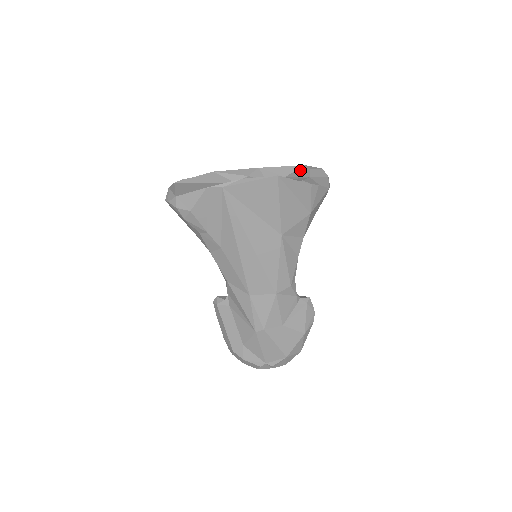
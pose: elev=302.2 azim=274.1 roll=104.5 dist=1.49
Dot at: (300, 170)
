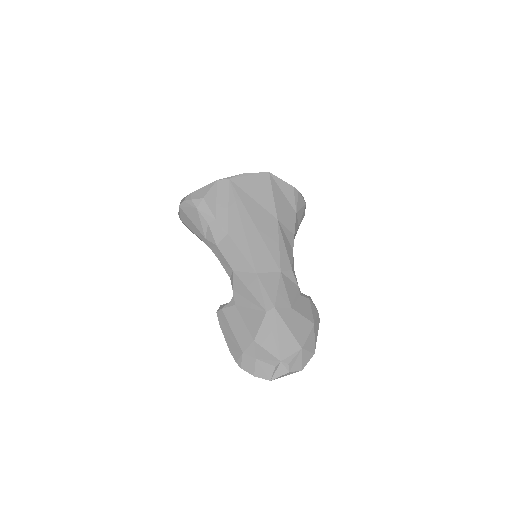
Dot at: occluded
